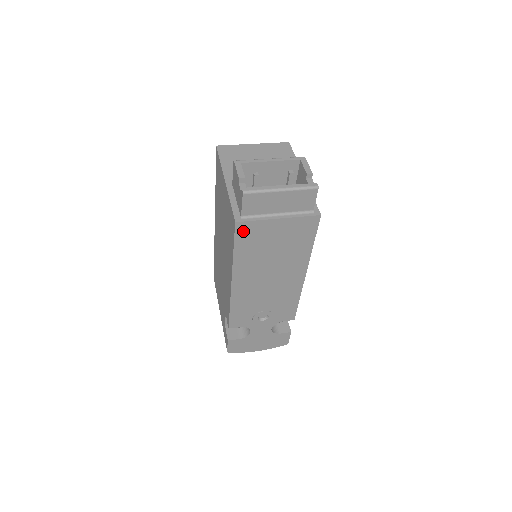
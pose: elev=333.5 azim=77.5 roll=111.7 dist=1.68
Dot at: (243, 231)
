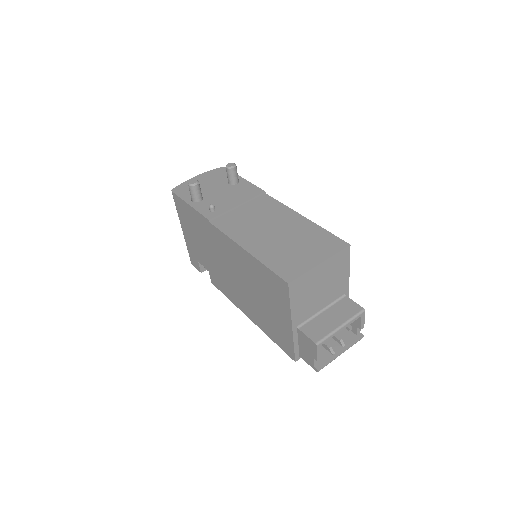
Dot at: occluded
